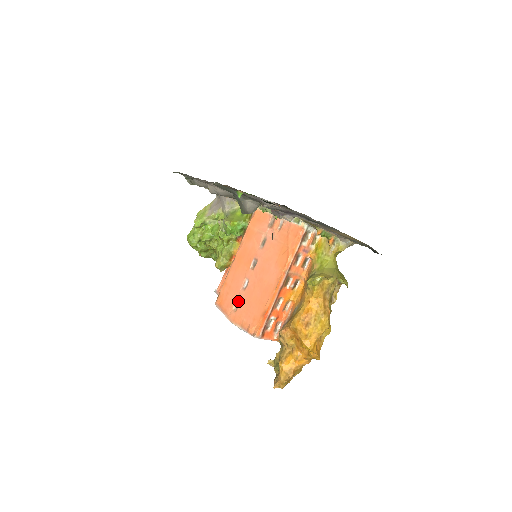
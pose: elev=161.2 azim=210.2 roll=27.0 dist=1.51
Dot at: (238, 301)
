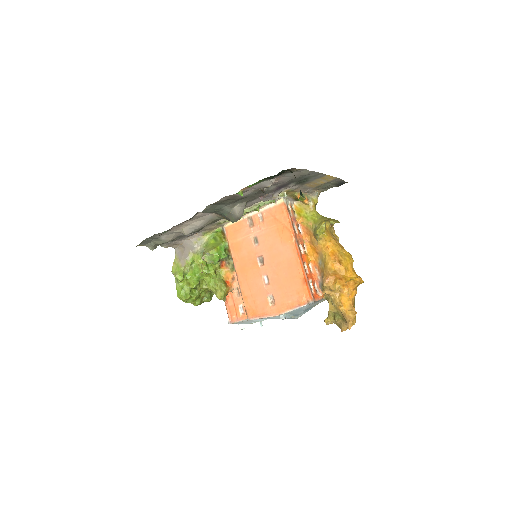
Dot at: (270, 297)
